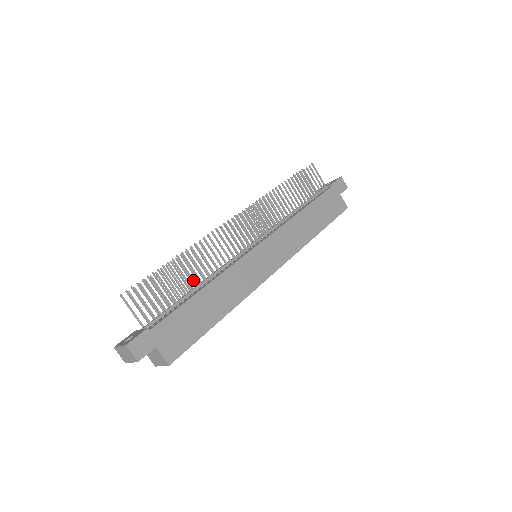
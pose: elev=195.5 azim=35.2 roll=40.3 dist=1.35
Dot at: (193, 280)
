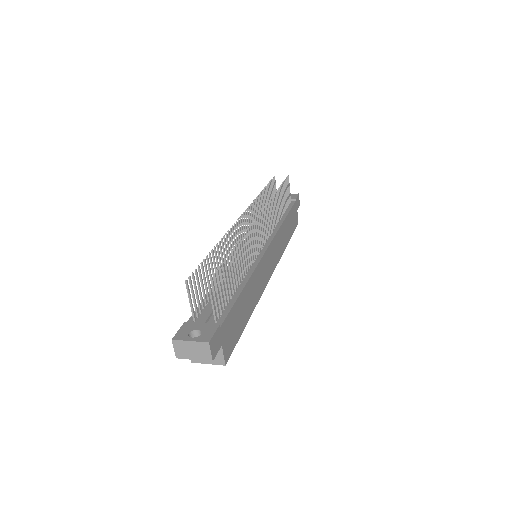
Dot at: (222, 272)
